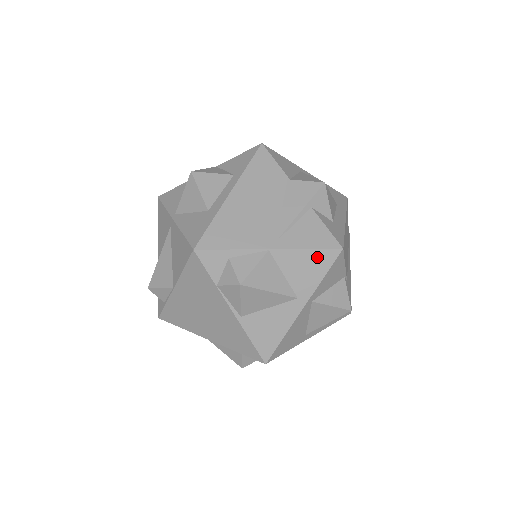
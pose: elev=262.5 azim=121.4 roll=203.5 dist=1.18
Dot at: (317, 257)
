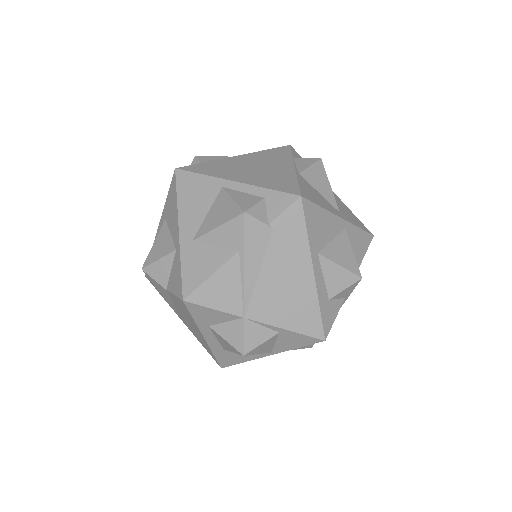
Dot at: (357, 220)
